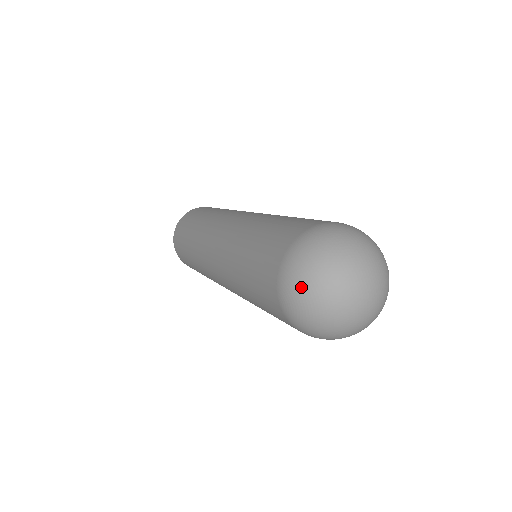
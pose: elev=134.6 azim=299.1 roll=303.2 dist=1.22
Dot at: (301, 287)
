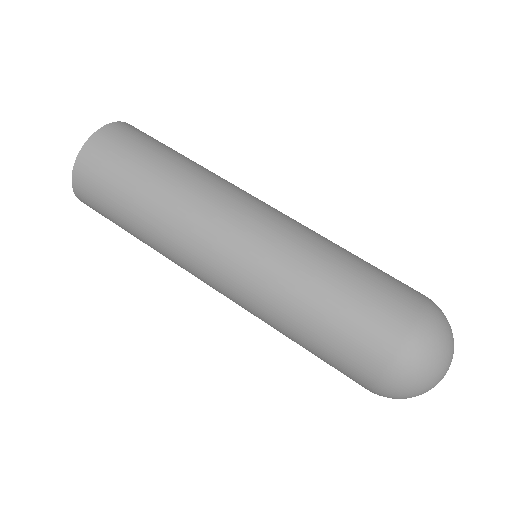
Dot at: (401, 398)
